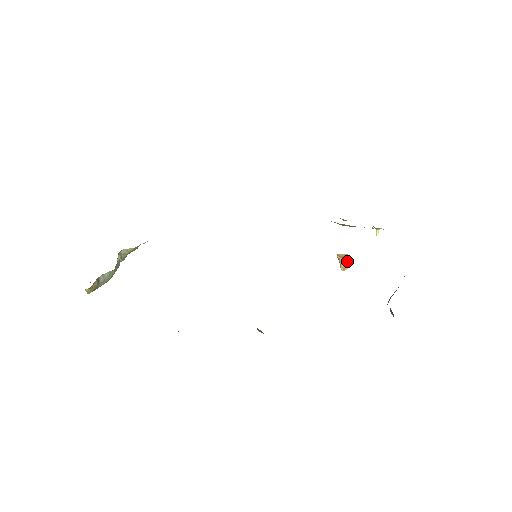
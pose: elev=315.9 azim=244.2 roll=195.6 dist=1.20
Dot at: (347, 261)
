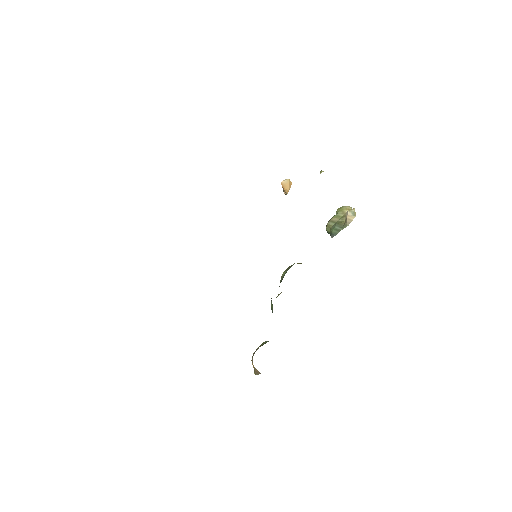
Dot at: occluded
